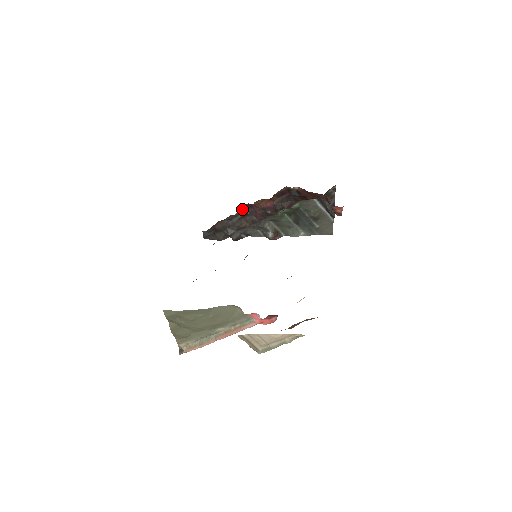
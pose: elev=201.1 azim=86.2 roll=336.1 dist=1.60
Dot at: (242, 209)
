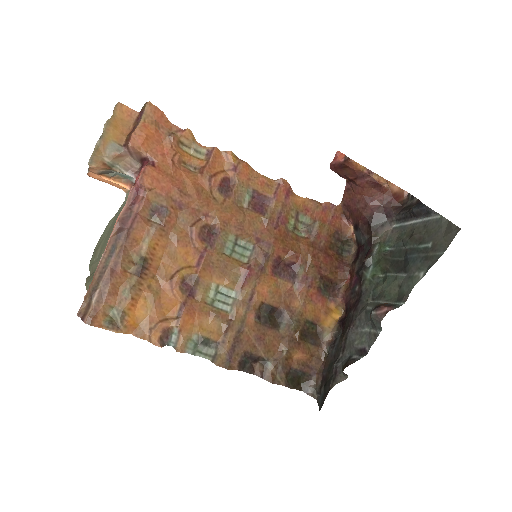
Dot at: (339, 321)
